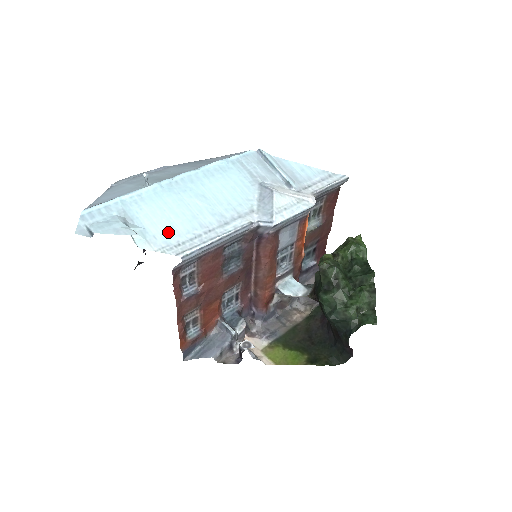
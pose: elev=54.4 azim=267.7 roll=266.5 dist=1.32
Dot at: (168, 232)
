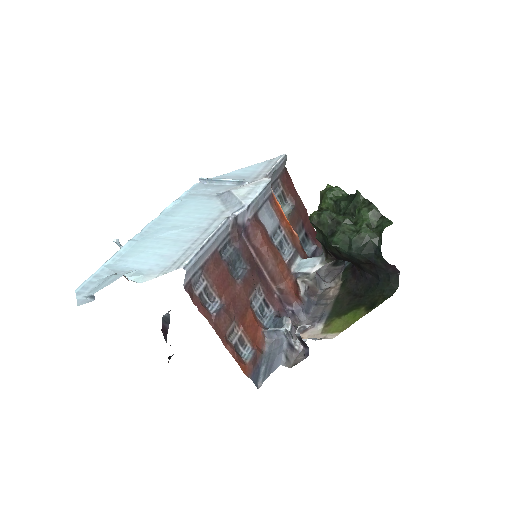
Dot at: (160, 261)
